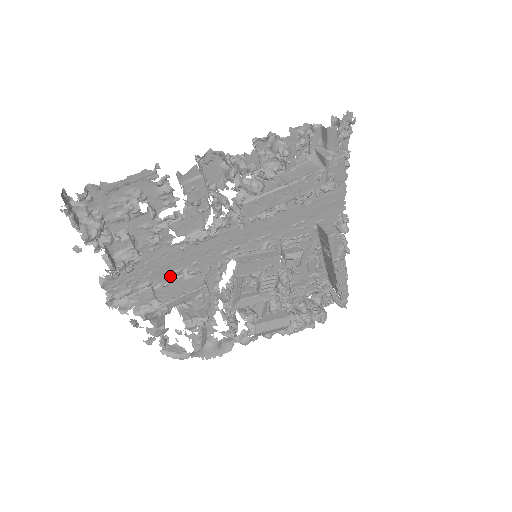
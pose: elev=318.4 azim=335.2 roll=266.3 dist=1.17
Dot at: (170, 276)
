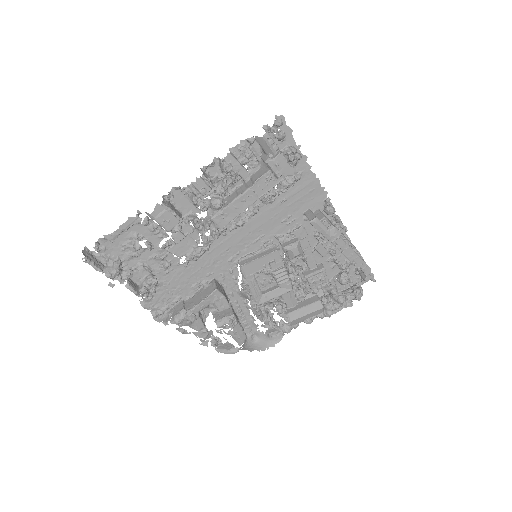
Dot at: (193, 289)
